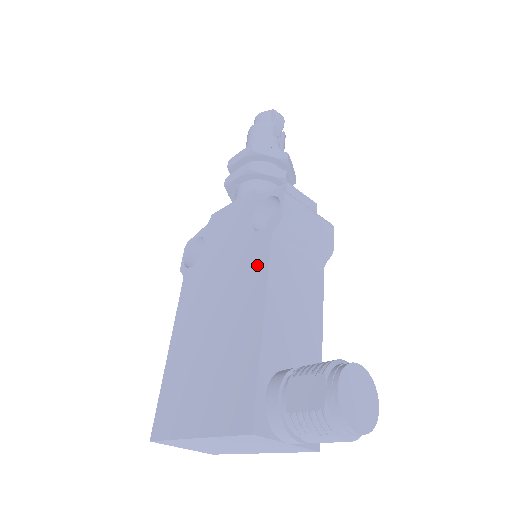
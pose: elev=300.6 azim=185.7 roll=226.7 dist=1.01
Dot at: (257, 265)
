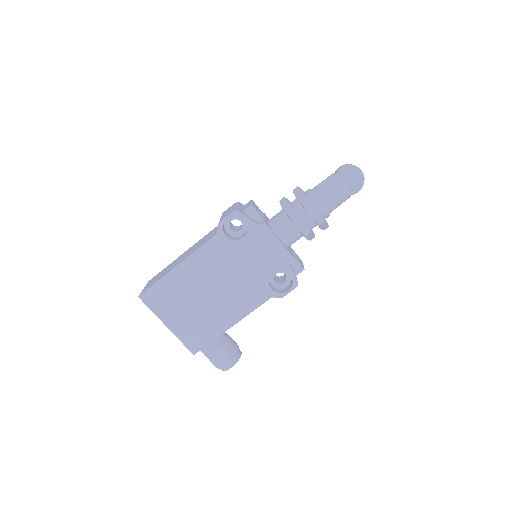
Dot at: (253, 301)
